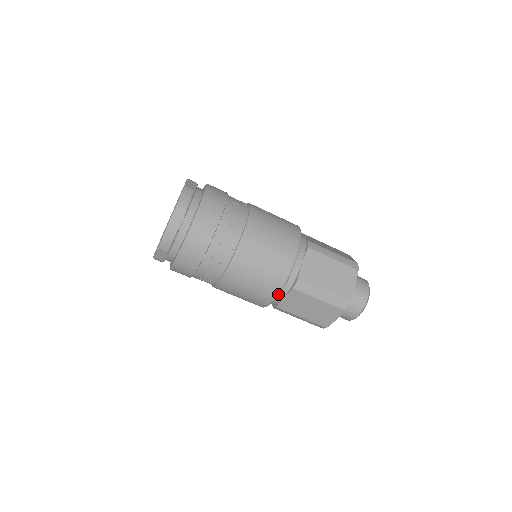
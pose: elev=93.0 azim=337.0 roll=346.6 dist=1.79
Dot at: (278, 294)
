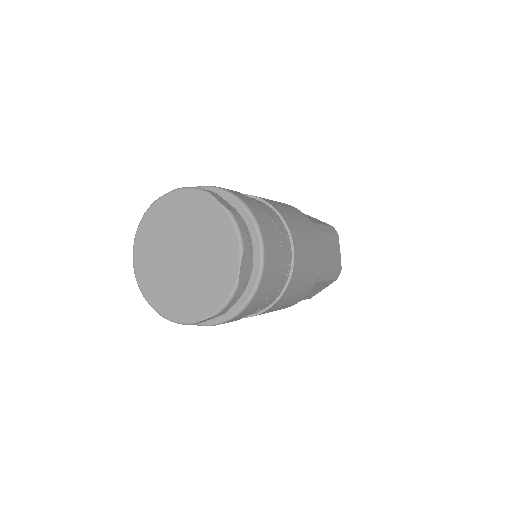
Dot at: occluded
